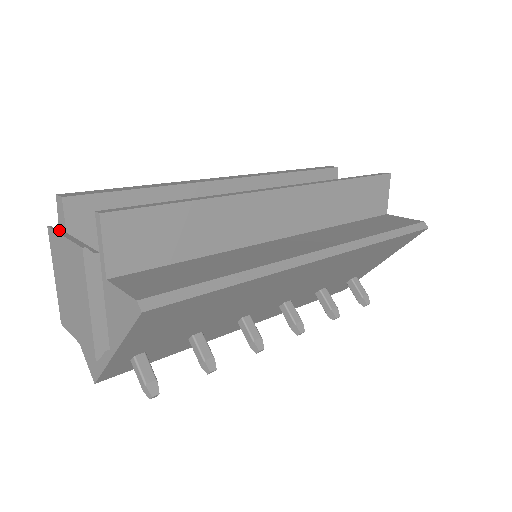
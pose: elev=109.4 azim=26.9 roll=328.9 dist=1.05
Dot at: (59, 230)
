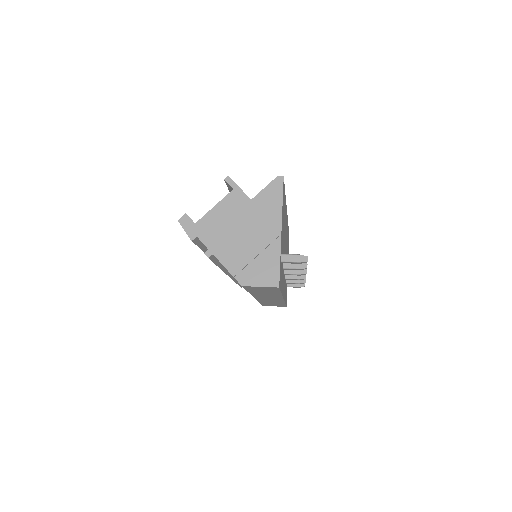
Dot at: (190, 238)
